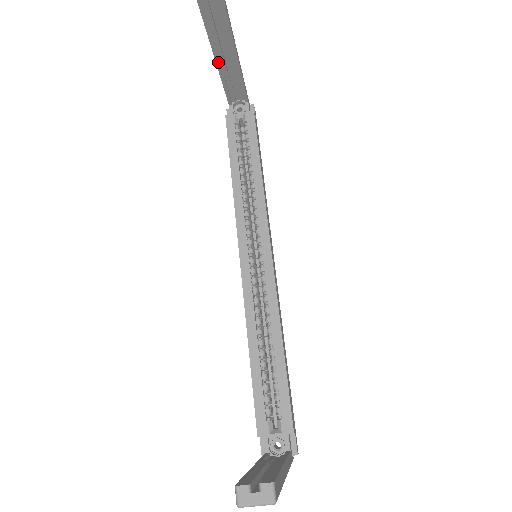
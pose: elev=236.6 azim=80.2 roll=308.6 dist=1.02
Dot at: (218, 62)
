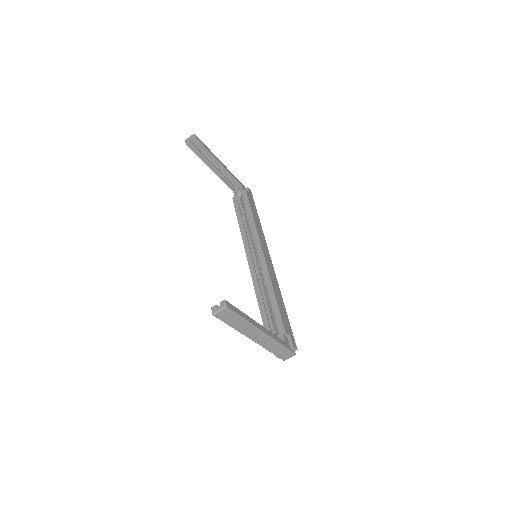
Dot at: (214, 171)
